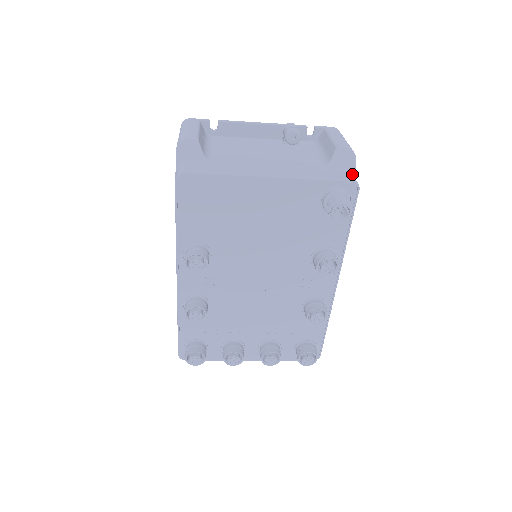
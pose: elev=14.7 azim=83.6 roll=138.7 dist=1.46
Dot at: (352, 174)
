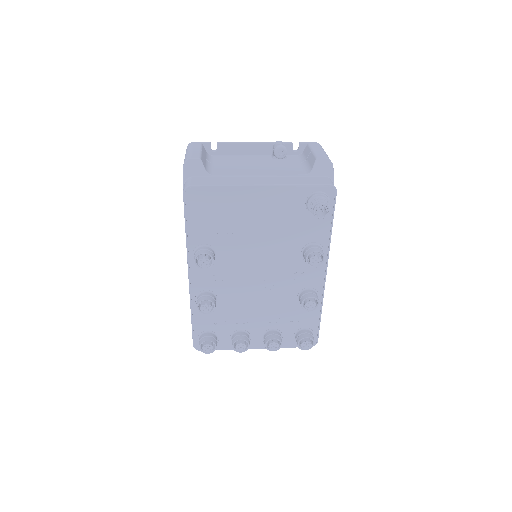
Dot at: (331, 180)
